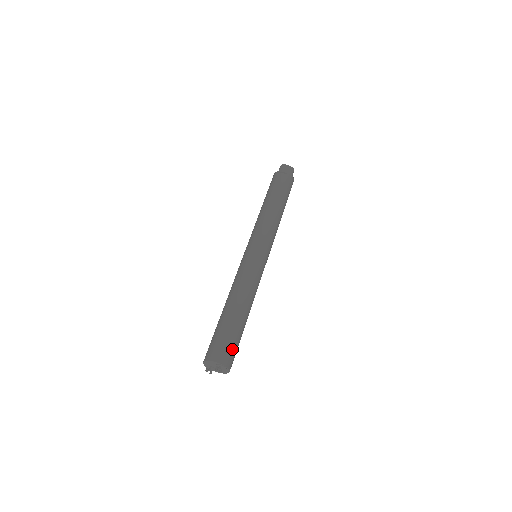
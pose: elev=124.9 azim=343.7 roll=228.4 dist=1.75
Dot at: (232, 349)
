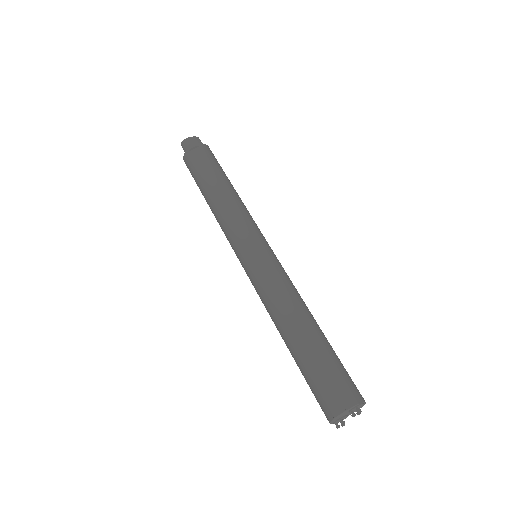
Dot at: (347, 377)
